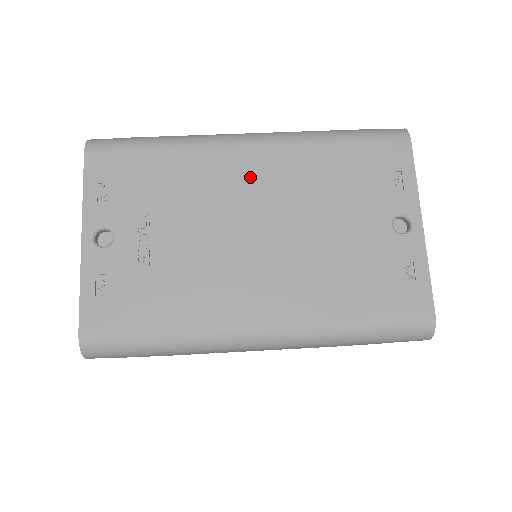
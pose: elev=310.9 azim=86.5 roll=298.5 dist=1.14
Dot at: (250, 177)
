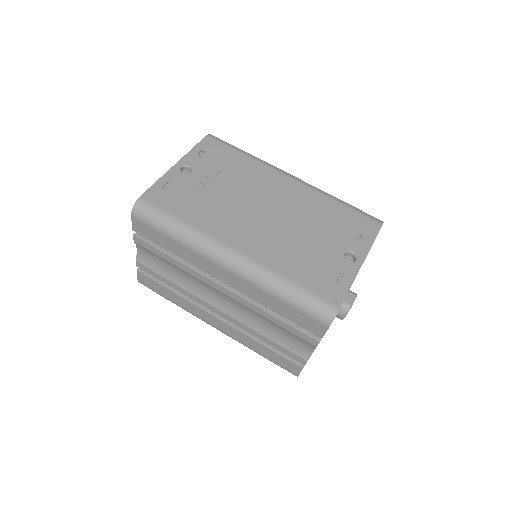
Dot at: (281, 190)
